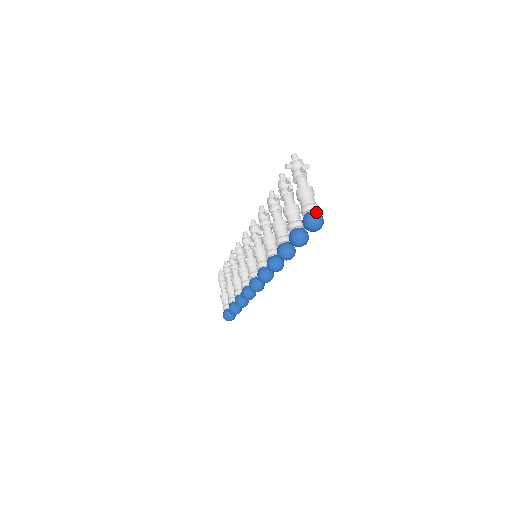
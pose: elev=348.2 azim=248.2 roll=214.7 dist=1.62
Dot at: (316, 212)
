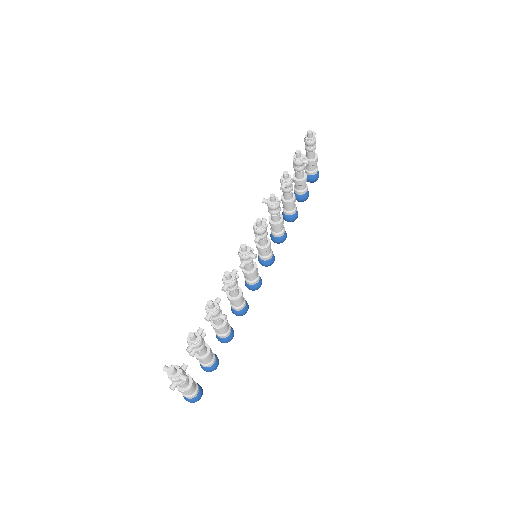
Dot at: (187, 400)
